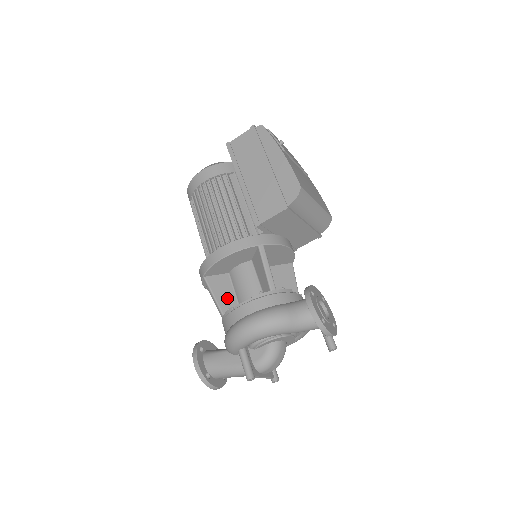
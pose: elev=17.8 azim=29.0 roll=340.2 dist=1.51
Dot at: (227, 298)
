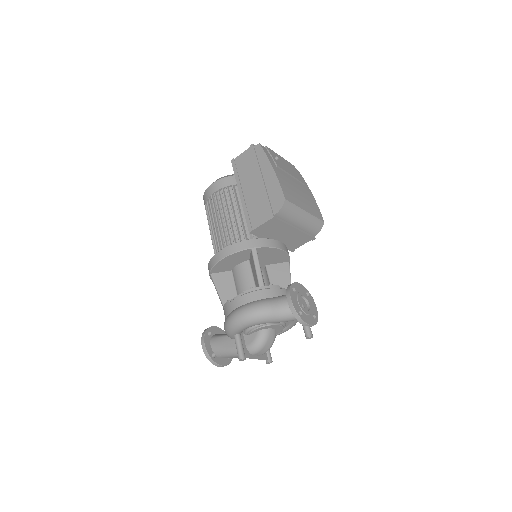
Dot at: (228, 292)
